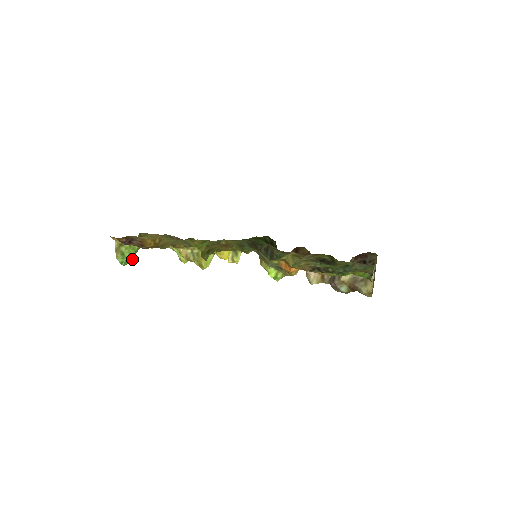
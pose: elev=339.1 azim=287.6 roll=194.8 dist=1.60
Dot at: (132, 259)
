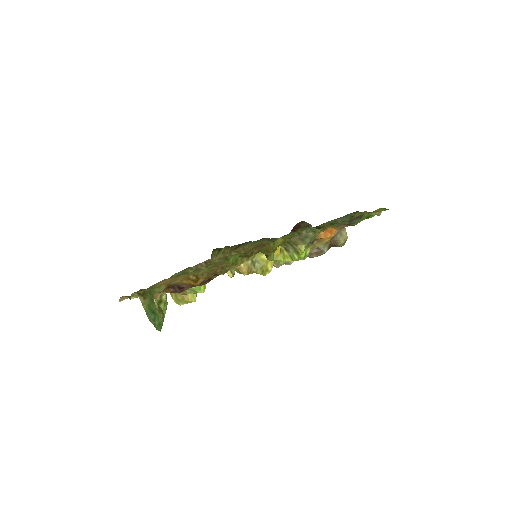
Dot at: (156, 322)
